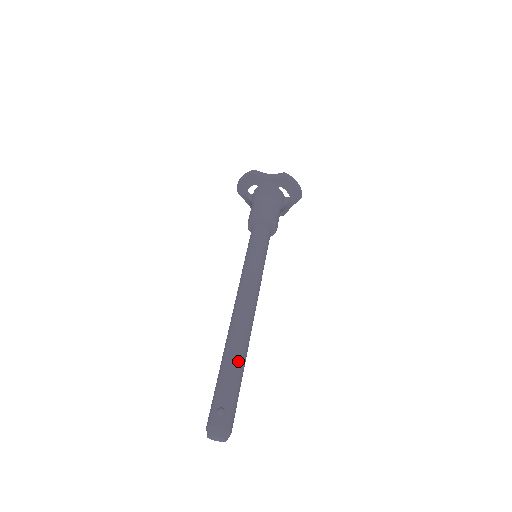
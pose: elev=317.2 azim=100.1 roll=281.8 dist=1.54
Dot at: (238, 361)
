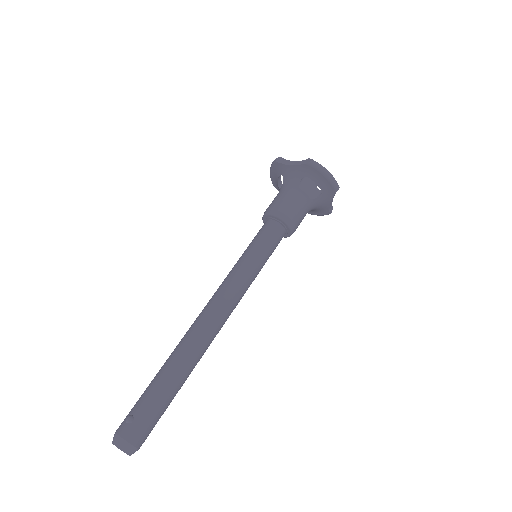
Dot at: (173, 369)
